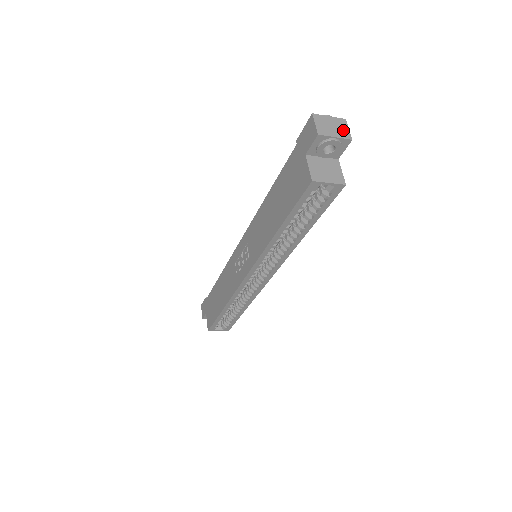
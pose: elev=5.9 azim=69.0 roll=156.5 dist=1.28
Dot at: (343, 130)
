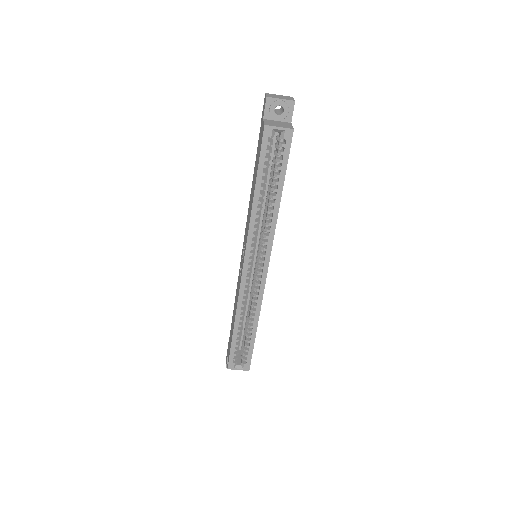
Dot at: (289, 98)
